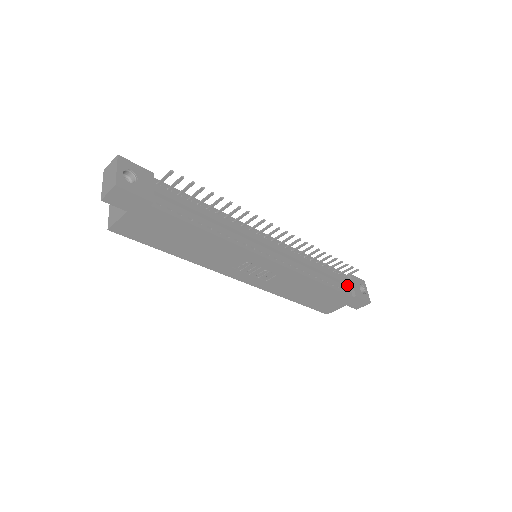
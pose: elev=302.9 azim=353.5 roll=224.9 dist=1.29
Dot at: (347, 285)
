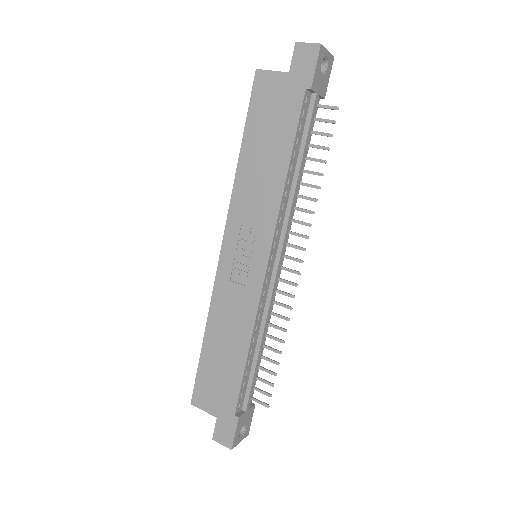
Dot at: (246, 401)
